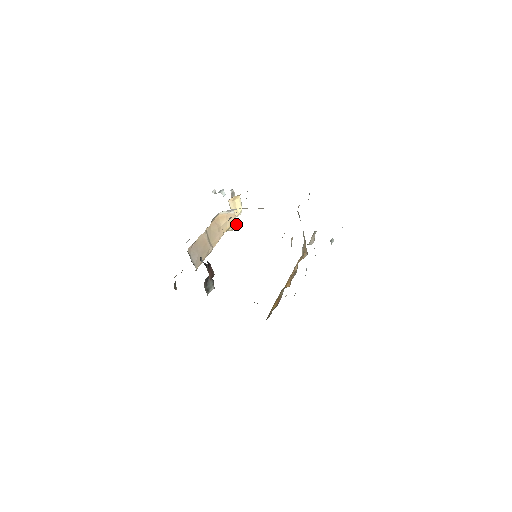
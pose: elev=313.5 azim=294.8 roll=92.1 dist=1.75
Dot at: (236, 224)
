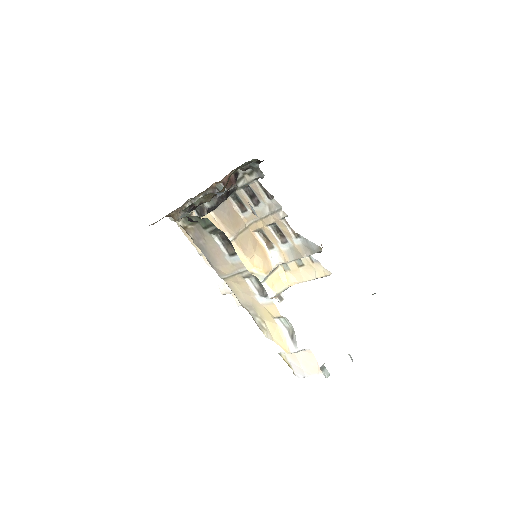
Dot at: (263, 277)
